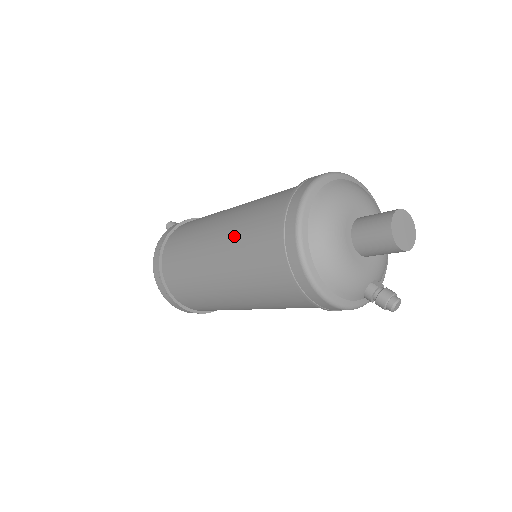
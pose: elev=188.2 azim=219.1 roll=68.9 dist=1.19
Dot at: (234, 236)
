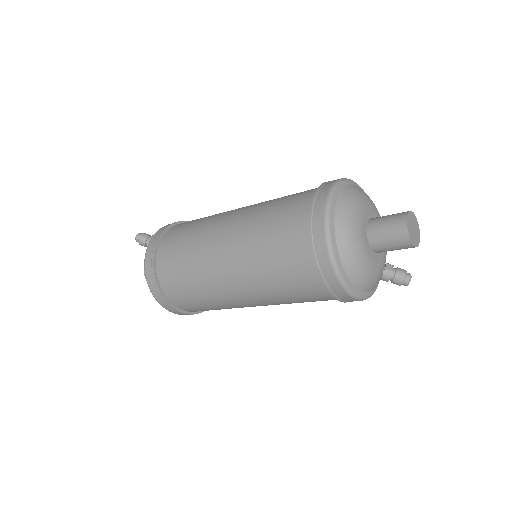
Dot at: (252, 262)
